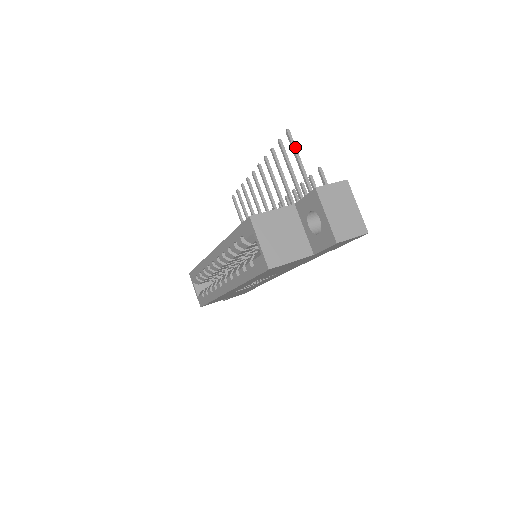
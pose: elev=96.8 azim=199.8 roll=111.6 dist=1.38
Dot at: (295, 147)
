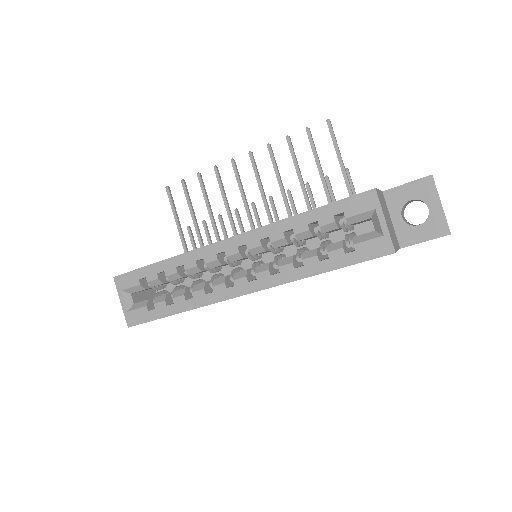
Dot at: occluded
